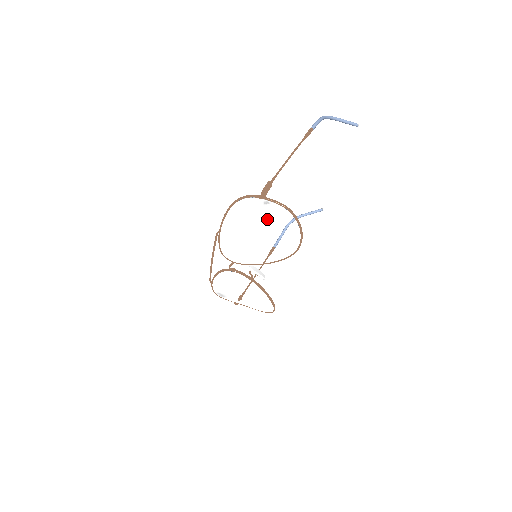
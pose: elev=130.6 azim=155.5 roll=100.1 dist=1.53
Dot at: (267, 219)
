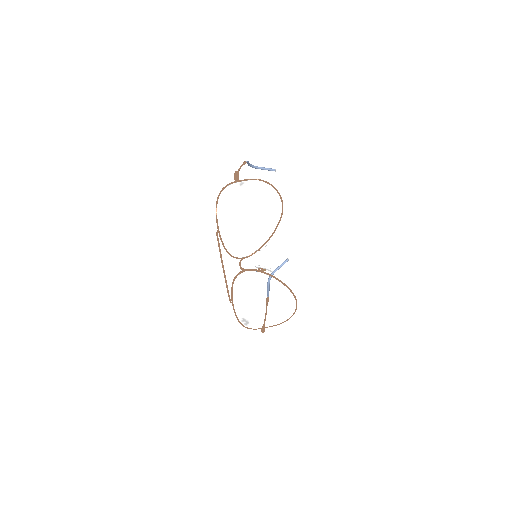
Dot at: (248, 197)
